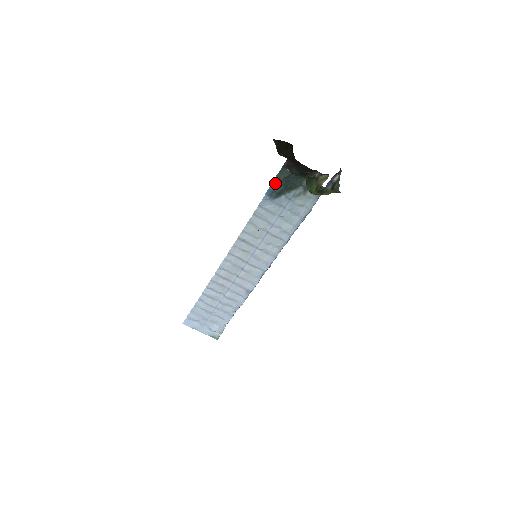
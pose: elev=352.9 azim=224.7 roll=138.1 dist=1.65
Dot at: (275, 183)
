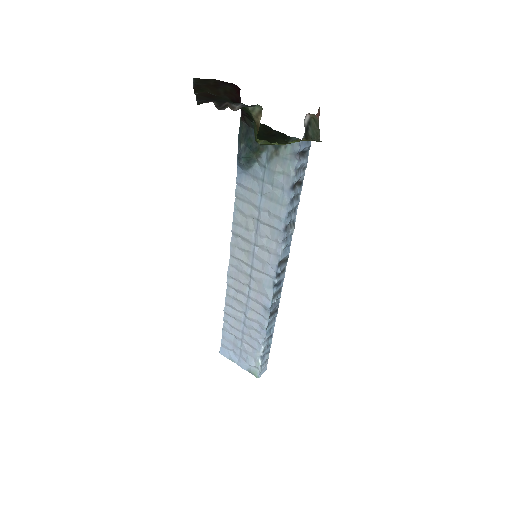
Dot at: (239, 146)
